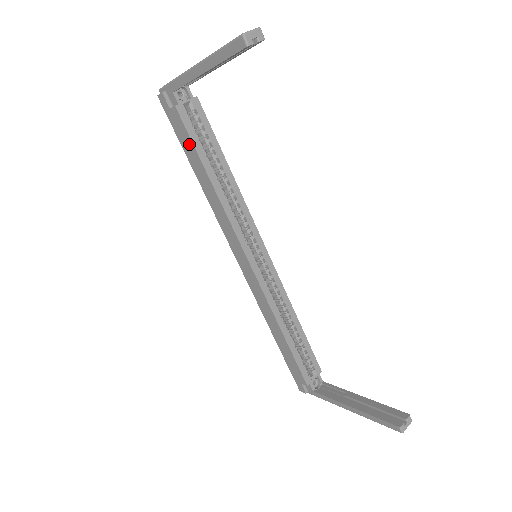
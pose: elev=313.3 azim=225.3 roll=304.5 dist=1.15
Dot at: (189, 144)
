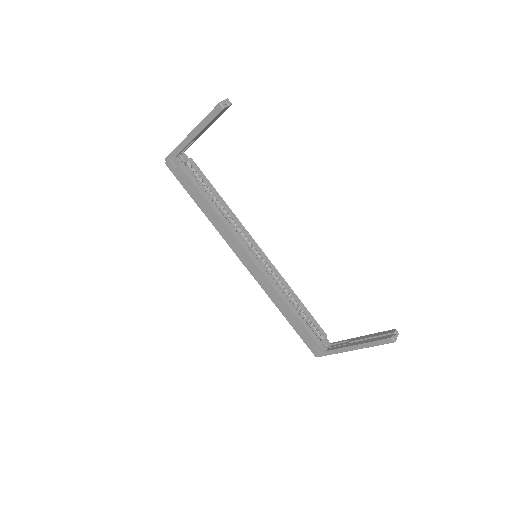
Dot at: (193, 188)
